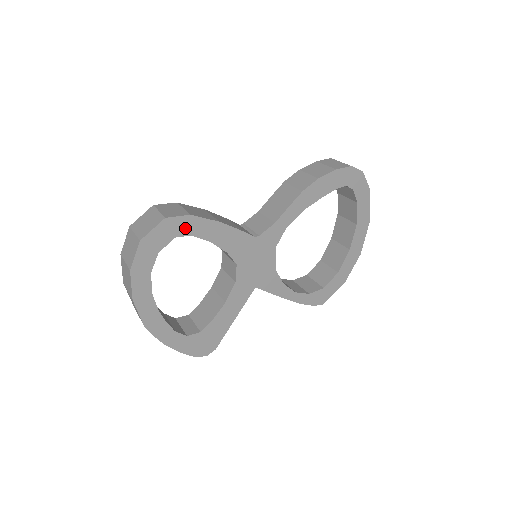
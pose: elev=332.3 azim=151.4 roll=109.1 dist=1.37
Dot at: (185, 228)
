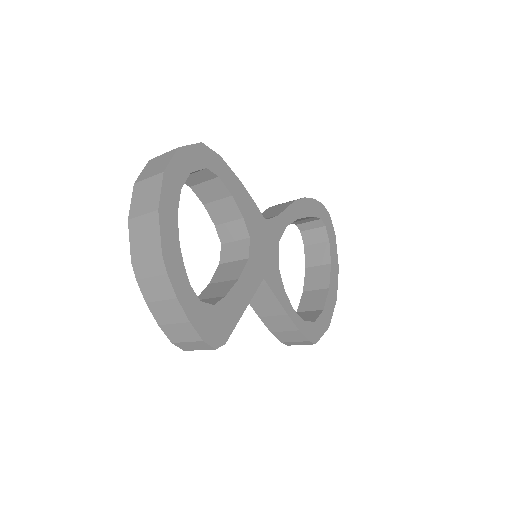
Dot at: (215, 165)
